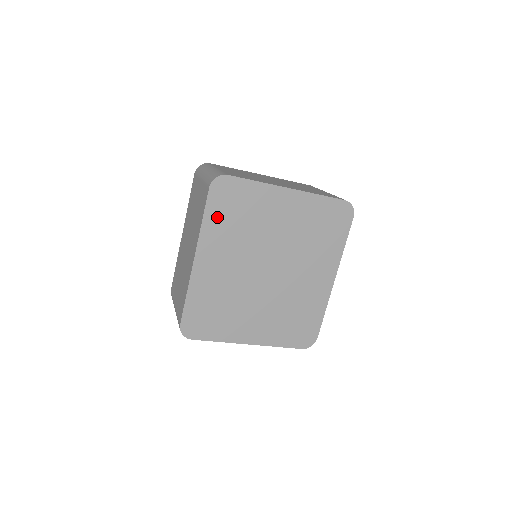
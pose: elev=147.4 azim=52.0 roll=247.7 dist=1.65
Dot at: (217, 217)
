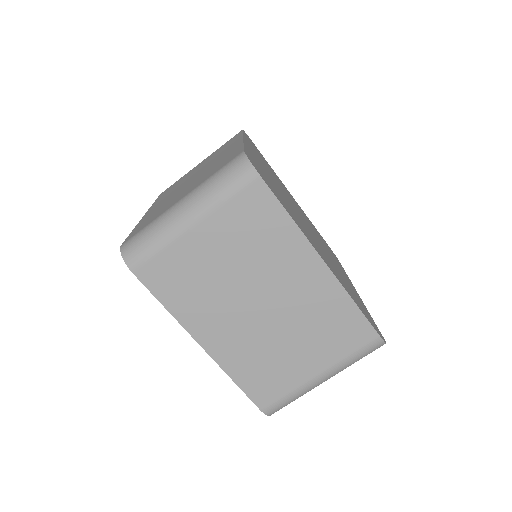
Dot at: occluded
